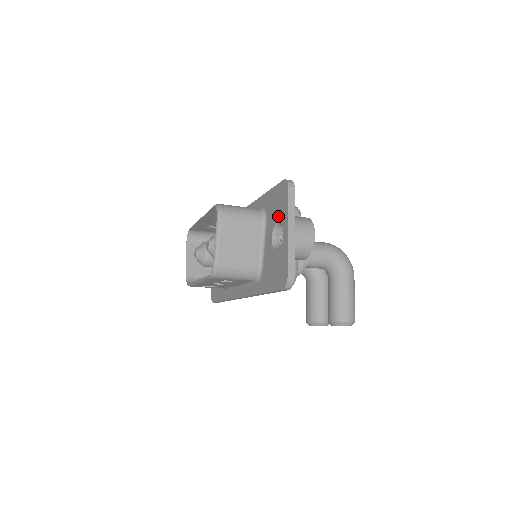
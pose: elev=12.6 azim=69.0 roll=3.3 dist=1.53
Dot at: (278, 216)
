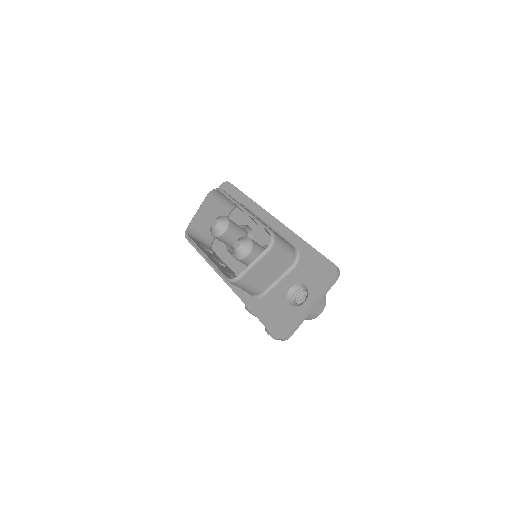
Dot at: (309, 282)
